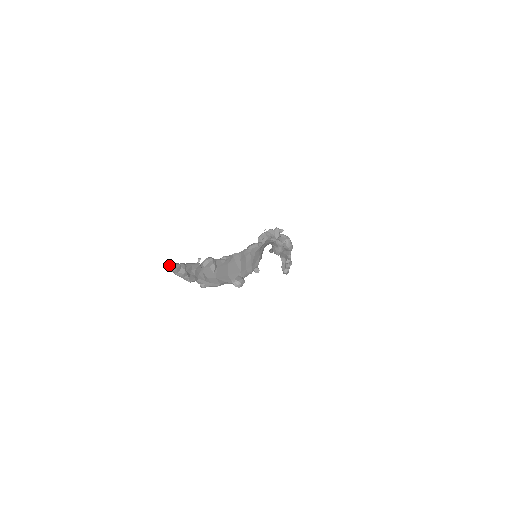
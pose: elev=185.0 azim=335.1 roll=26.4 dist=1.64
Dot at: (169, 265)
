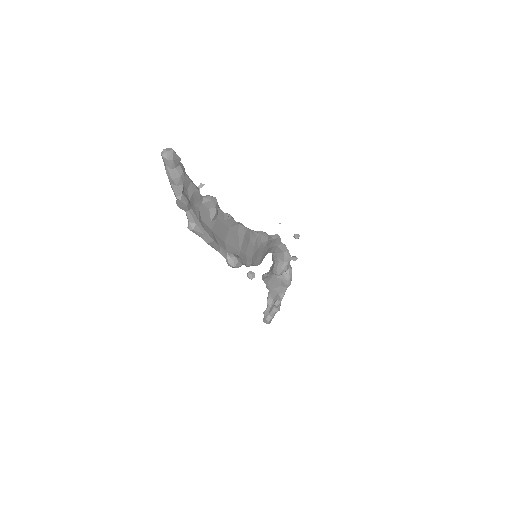
Dot at: occluded
